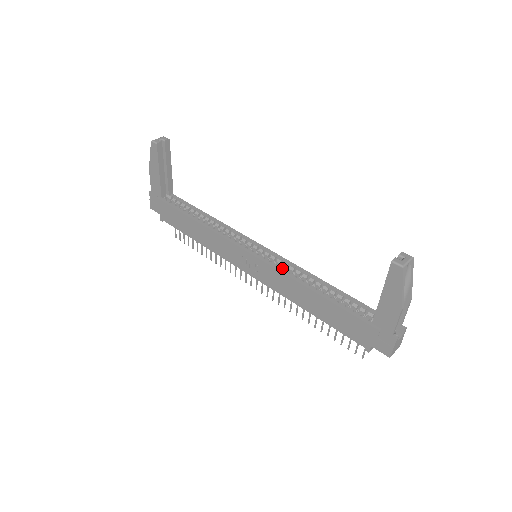
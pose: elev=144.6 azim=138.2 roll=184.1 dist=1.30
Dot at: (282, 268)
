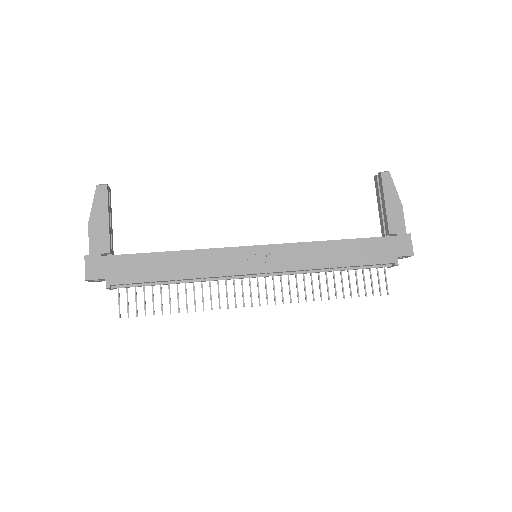
Dot at: (293, 243)
